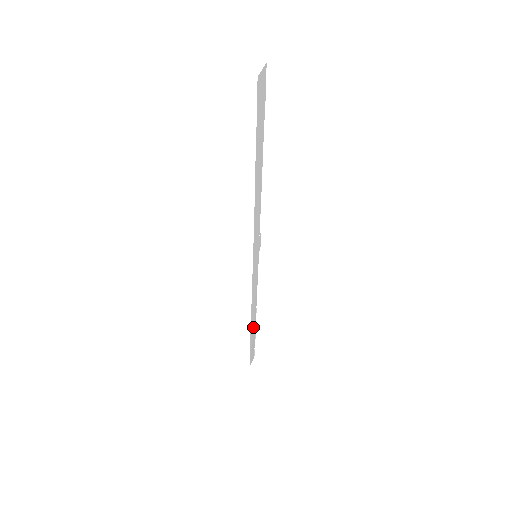
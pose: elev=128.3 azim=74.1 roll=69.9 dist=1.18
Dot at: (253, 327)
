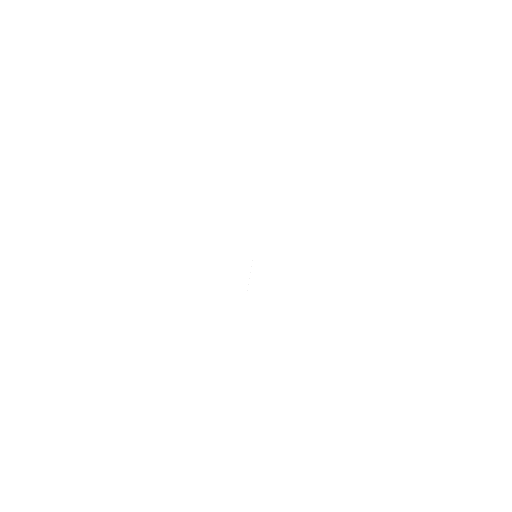
Dot at: occluded
